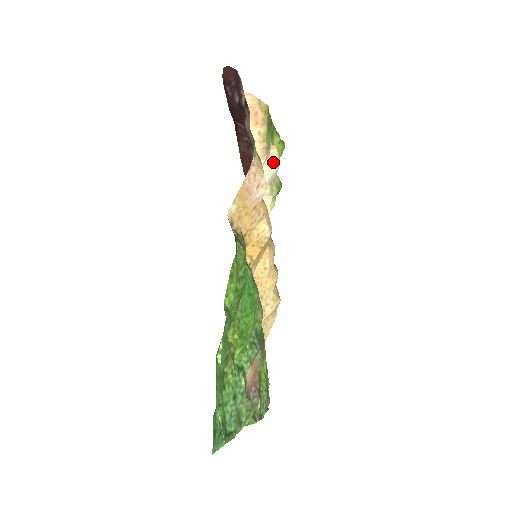
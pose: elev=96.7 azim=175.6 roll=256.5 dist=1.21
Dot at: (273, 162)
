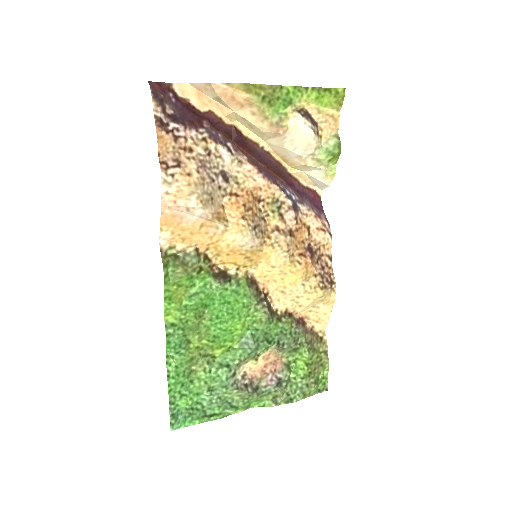
Dot at: (299, 133)
